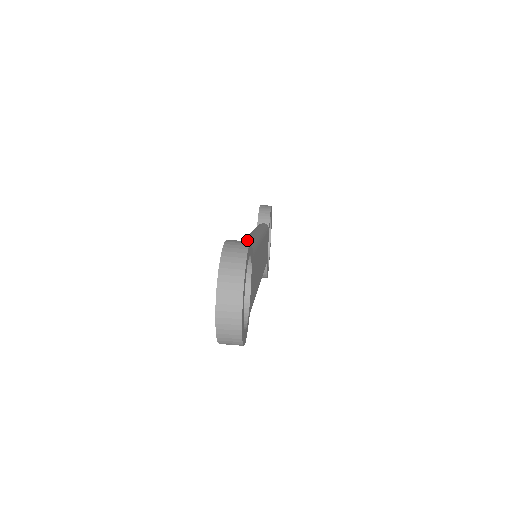
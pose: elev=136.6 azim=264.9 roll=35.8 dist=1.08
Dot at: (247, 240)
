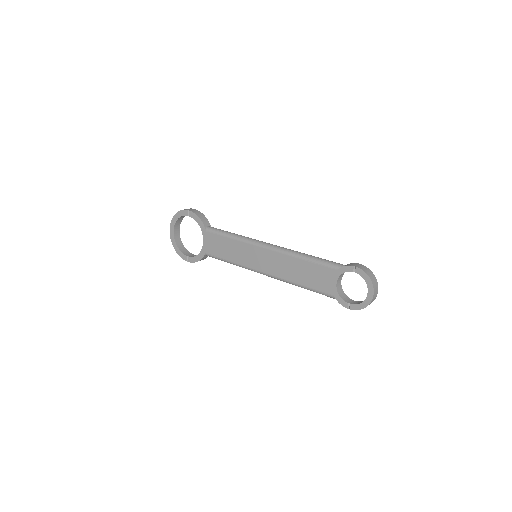
Dot at: (320, 258)
